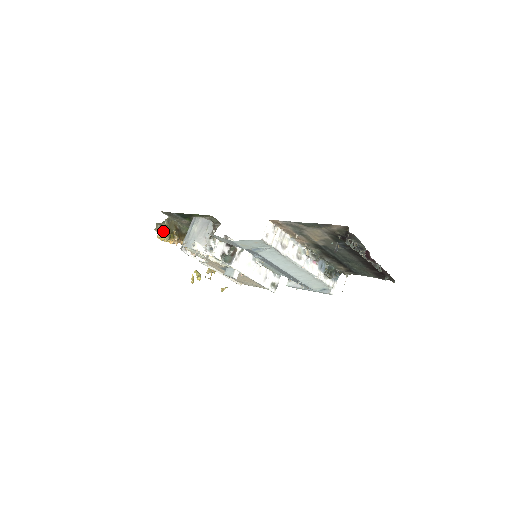
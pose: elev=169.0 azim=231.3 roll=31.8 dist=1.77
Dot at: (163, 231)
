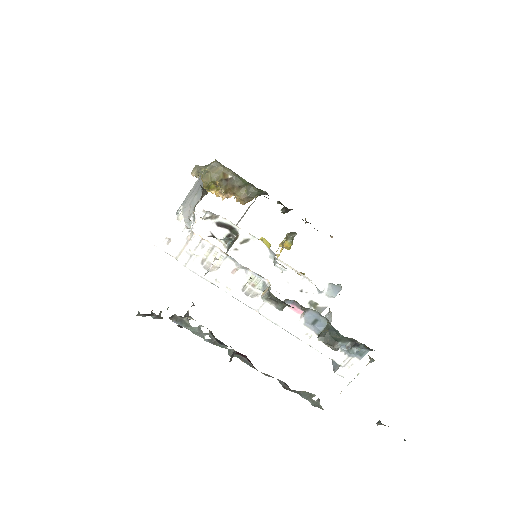
Dot at: occluded
